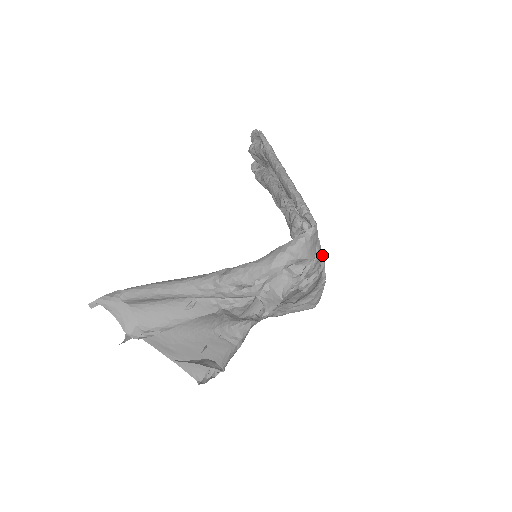
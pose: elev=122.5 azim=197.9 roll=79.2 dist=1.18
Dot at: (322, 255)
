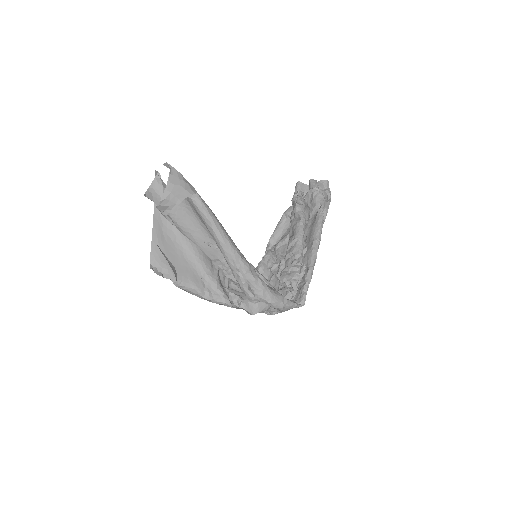
Dot at: occluded
